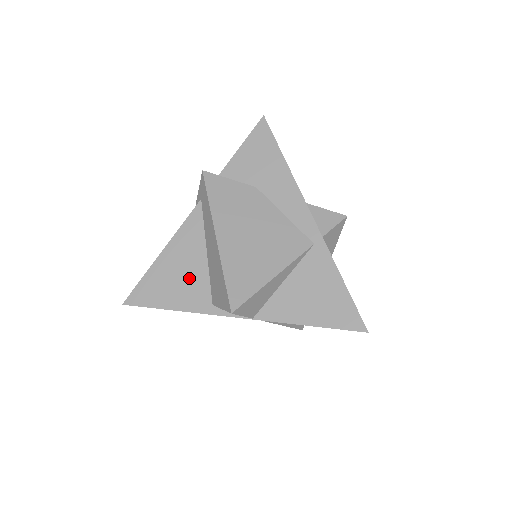
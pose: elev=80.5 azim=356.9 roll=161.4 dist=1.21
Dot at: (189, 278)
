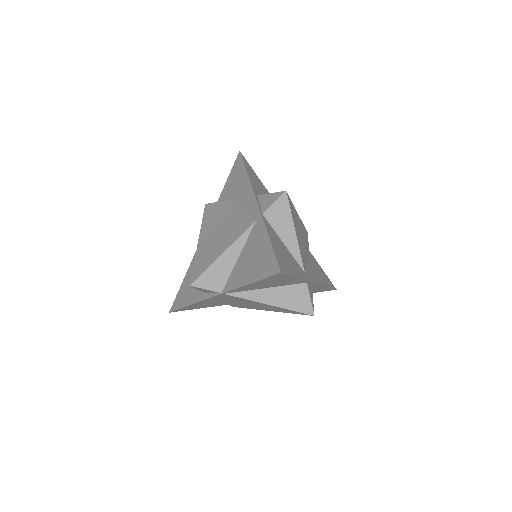
Dot at: occluded
